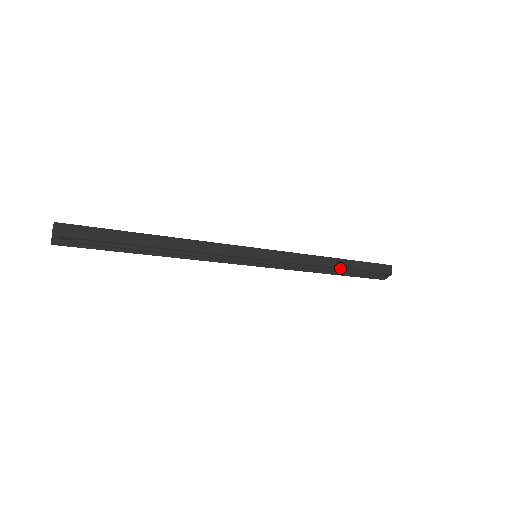
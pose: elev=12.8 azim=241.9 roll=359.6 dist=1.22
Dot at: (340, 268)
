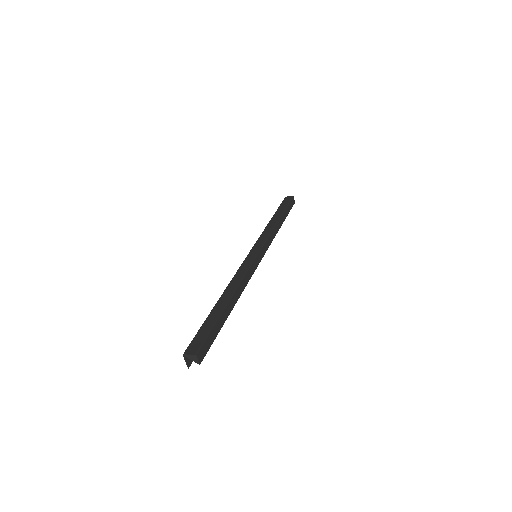
Dot at: occluded
